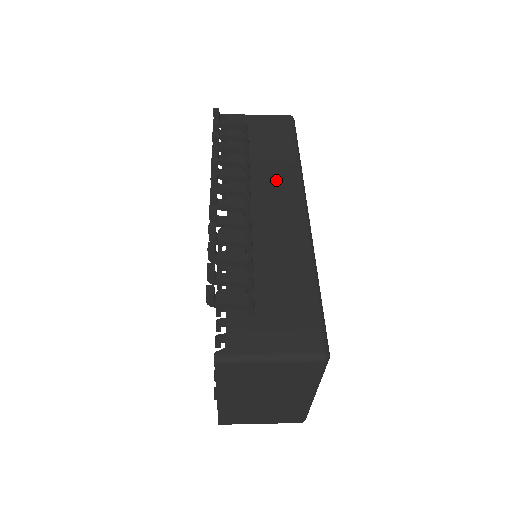
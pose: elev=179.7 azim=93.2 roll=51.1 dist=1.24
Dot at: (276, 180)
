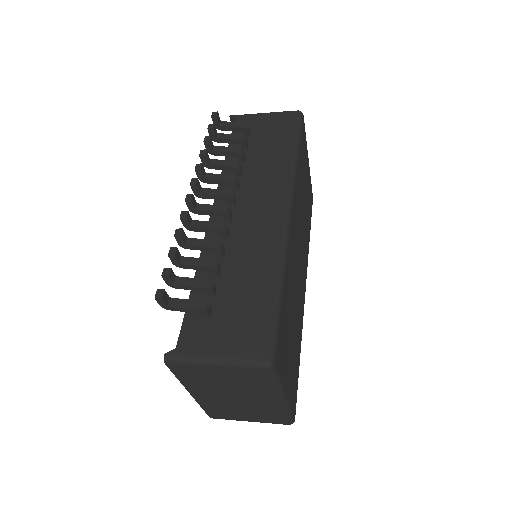
Dot at: (266, 181)
